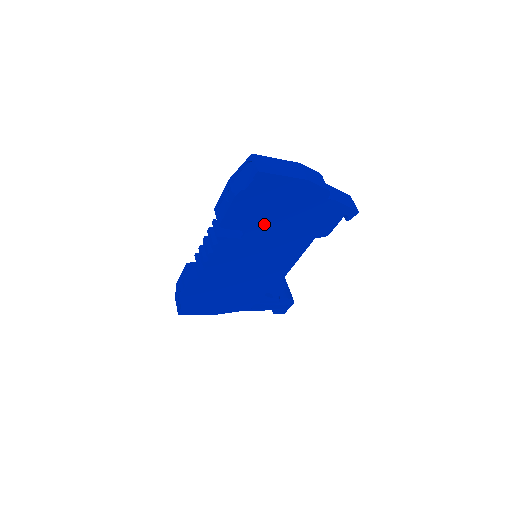
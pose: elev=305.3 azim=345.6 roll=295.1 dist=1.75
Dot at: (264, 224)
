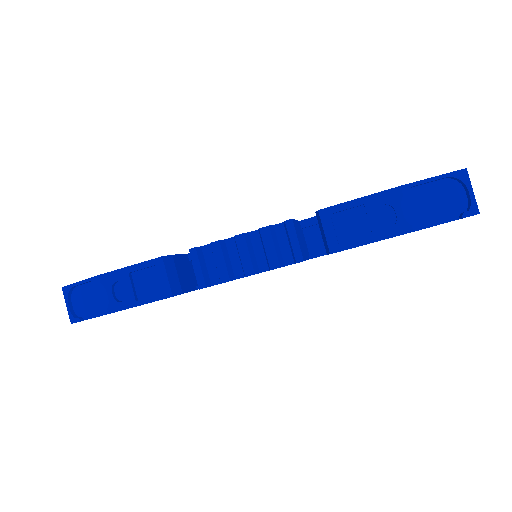
Dot at: occluded
